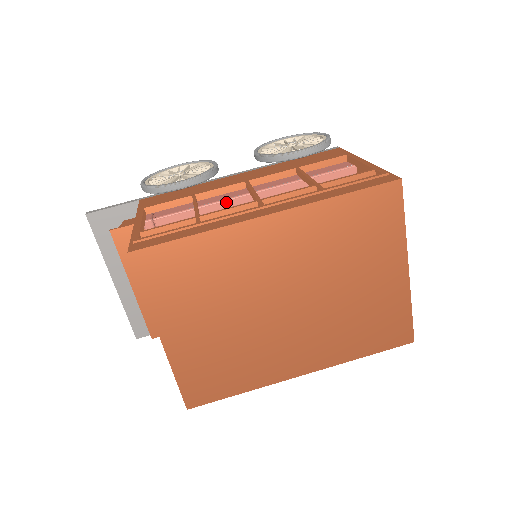
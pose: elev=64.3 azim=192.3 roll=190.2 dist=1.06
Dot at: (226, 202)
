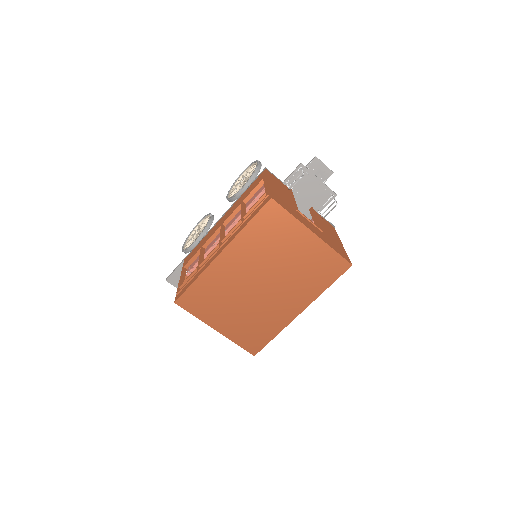
Dot at: (217, 243)
